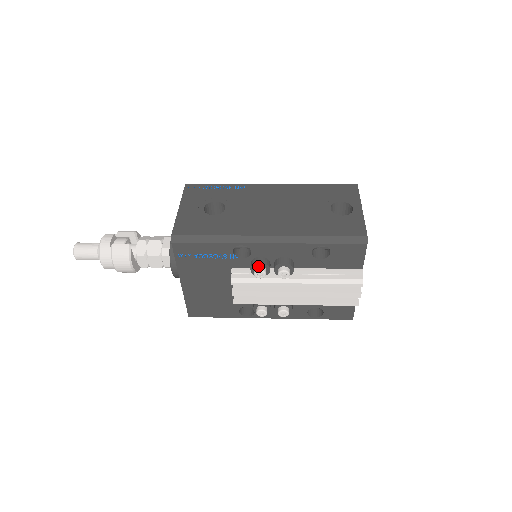
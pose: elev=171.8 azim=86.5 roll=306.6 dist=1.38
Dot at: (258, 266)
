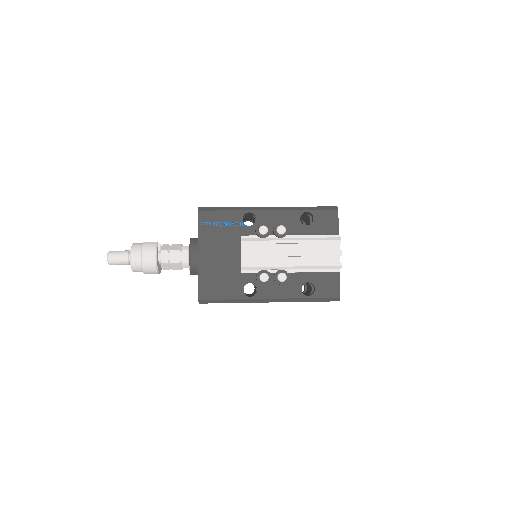
Dot at: (262, 226)
